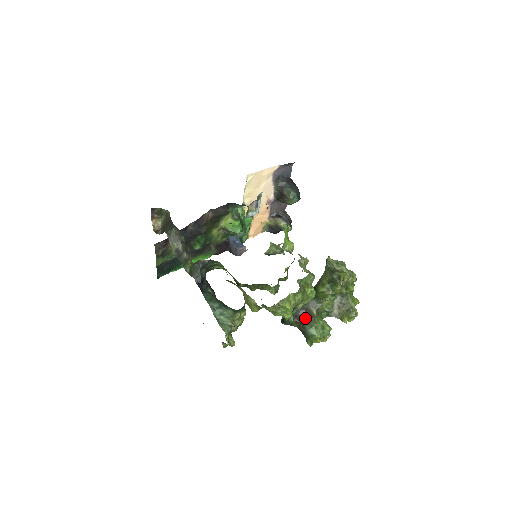
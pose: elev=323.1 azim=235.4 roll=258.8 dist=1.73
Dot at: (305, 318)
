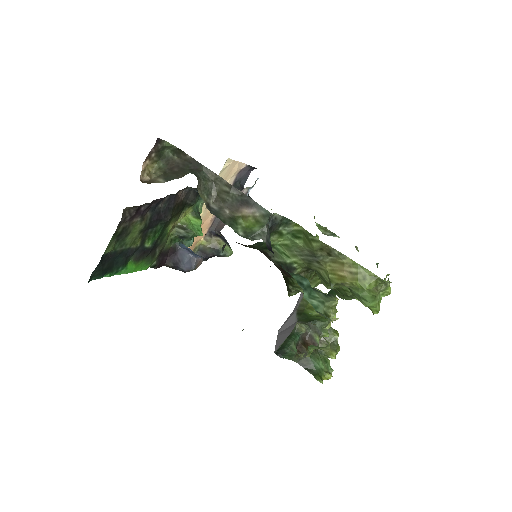
Dot at: (307, 347)
